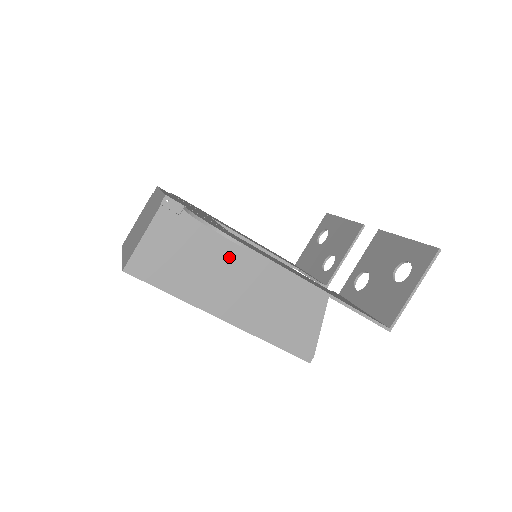
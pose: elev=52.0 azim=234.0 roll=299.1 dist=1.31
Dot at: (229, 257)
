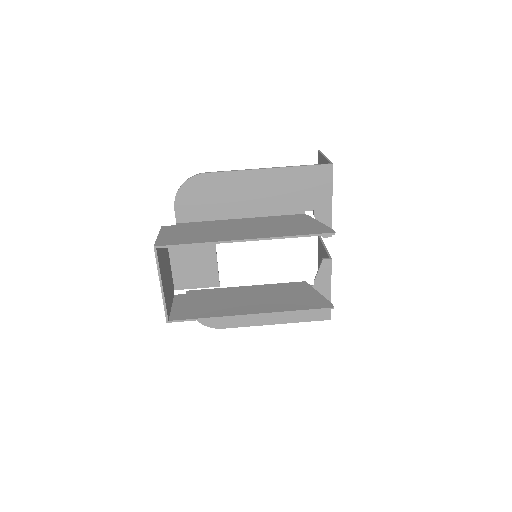
Dot at: (221, 225)
